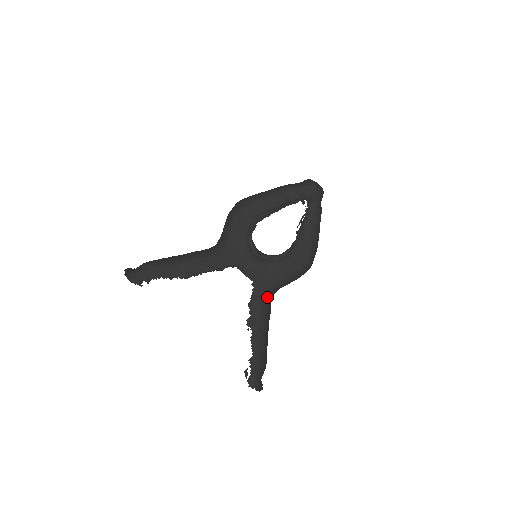
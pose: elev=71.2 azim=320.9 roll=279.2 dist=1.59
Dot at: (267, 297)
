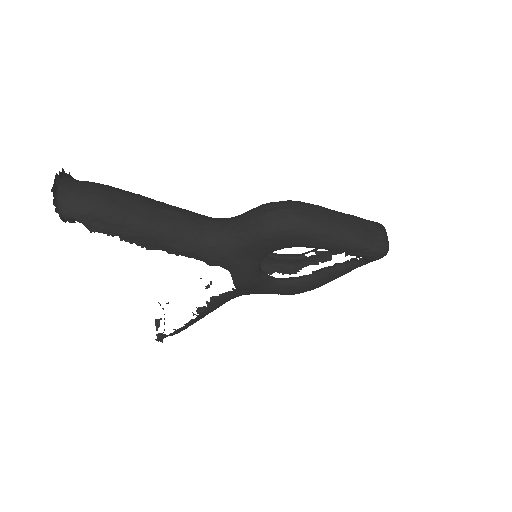
Dot at: occluded
